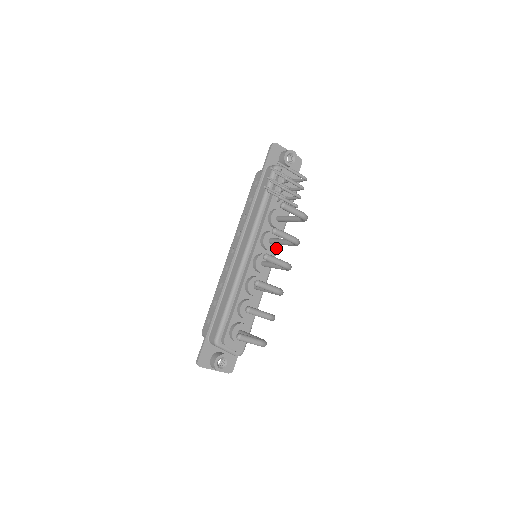
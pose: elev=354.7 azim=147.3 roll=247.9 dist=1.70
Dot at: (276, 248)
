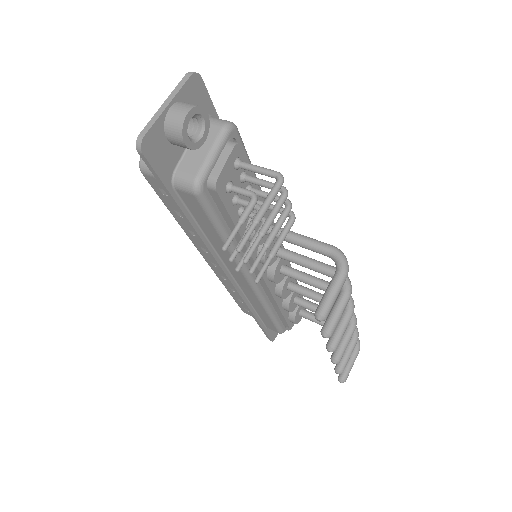
Dot at: occluded
